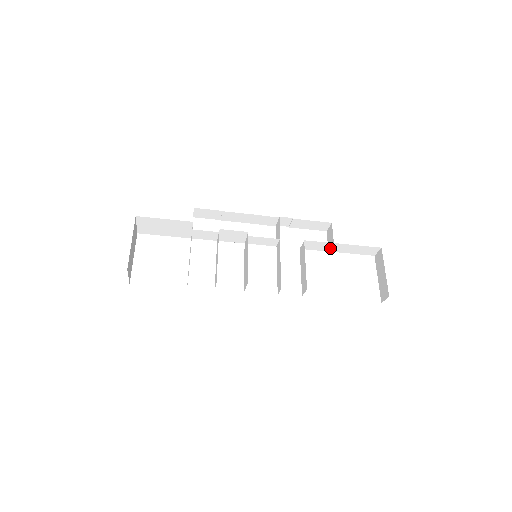
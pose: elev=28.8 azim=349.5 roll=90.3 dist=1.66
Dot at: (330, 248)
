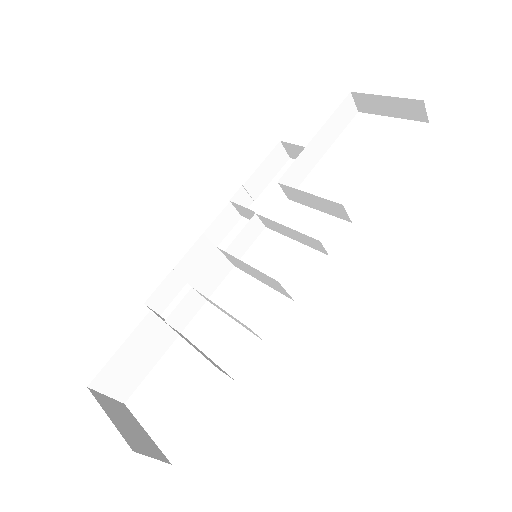
Dot at: (311, 159)
